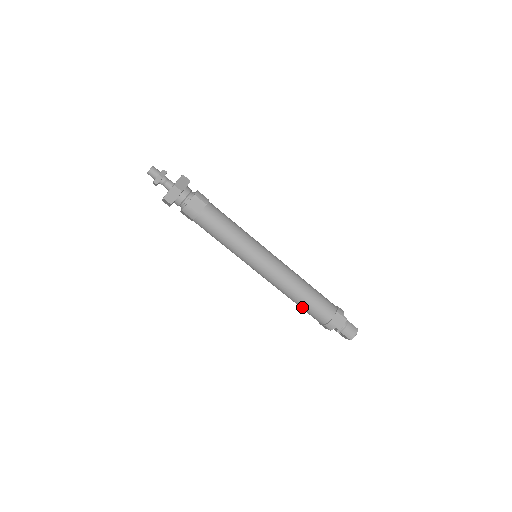
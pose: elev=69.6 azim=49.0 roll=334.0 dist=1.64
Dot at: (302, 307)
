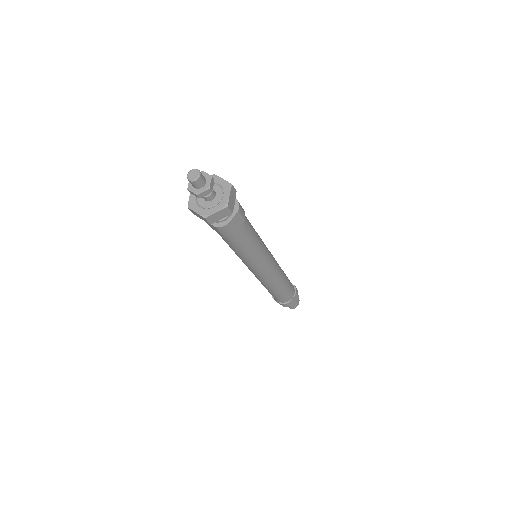
Dot at: (272, 293)
